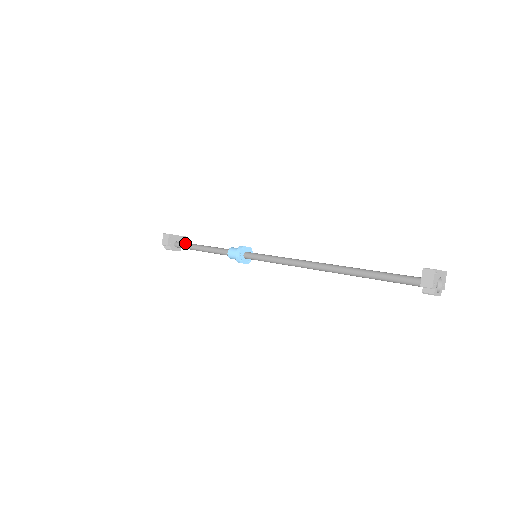
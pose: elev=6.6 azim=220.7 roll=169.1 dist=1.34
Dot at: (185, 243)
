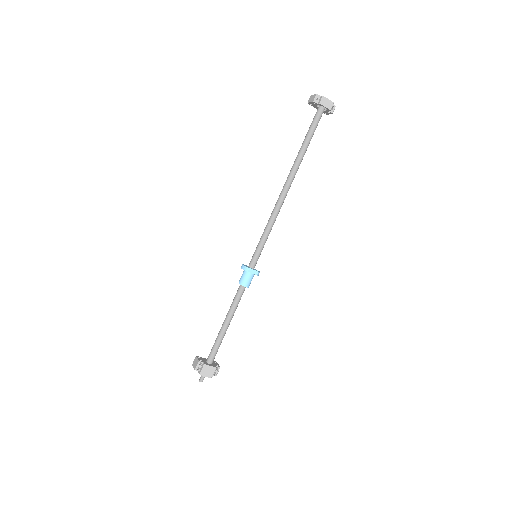
Dot at: (213, 346)
